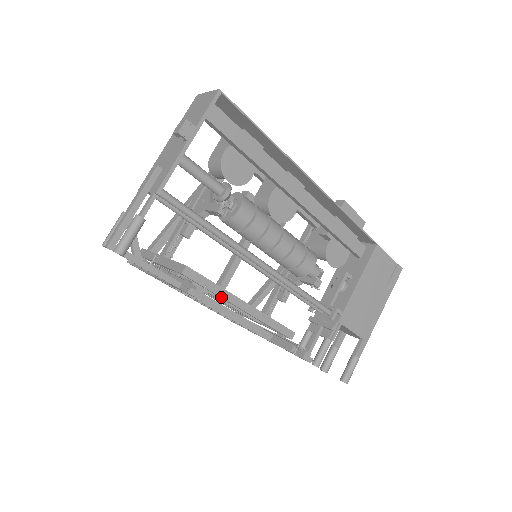
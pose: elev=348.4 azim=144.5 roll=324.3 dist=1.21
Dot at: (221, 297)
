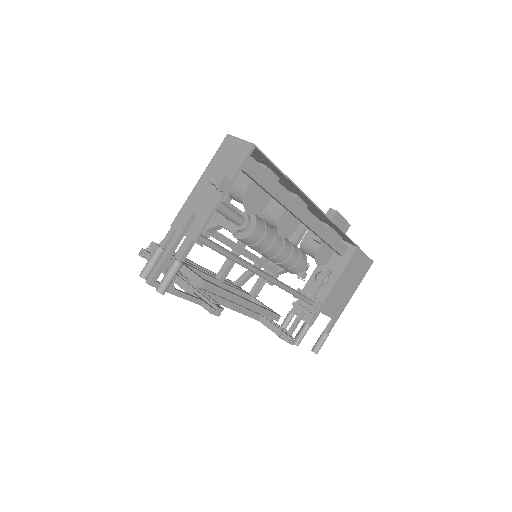
Dot at: occluded
